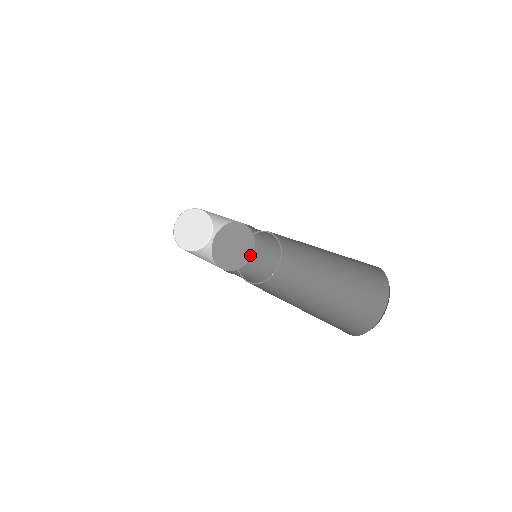
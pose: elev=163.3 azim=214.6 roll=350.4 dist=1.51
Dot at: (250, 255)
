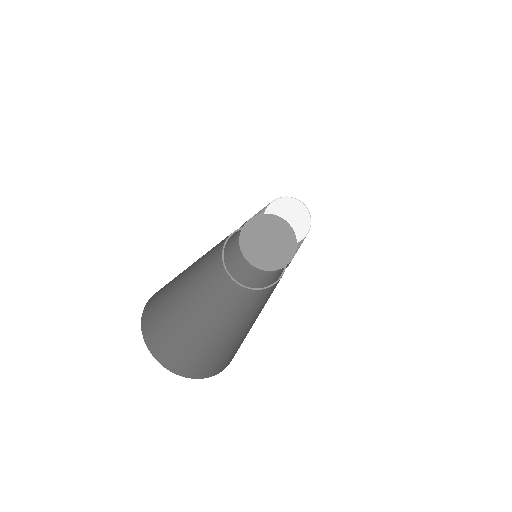
Dot at: (284, 264)
